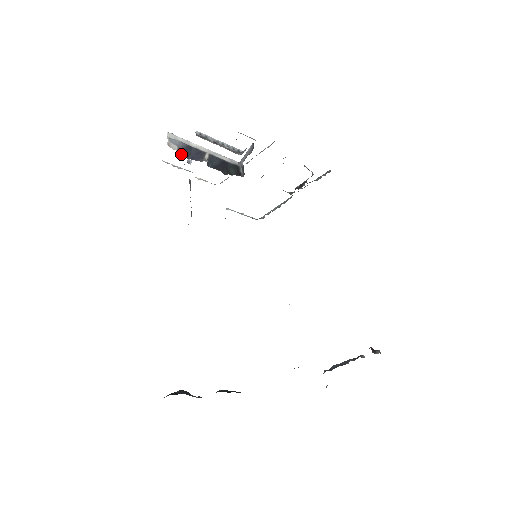
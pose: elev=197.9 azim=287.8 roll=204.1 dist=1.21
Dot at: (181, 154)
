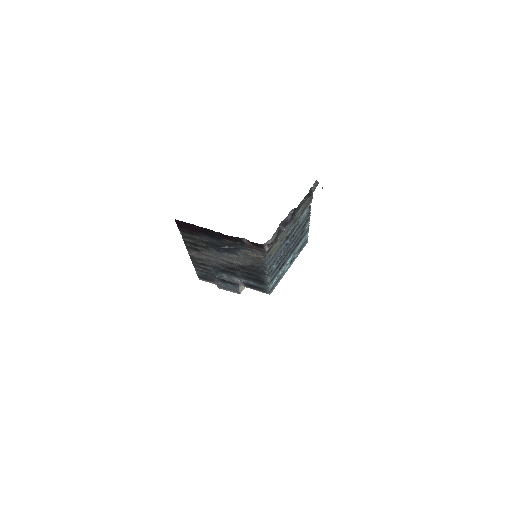
Dot at: occluded
